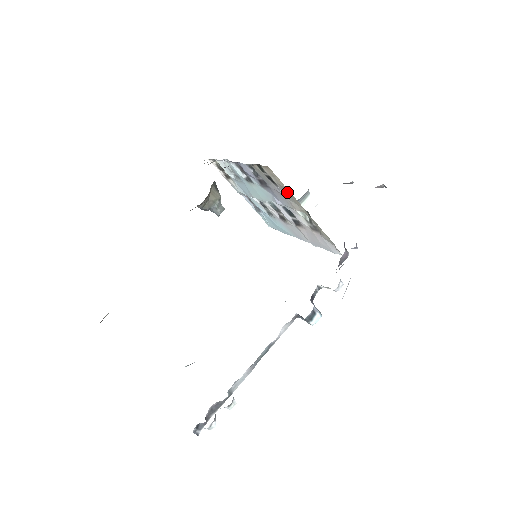
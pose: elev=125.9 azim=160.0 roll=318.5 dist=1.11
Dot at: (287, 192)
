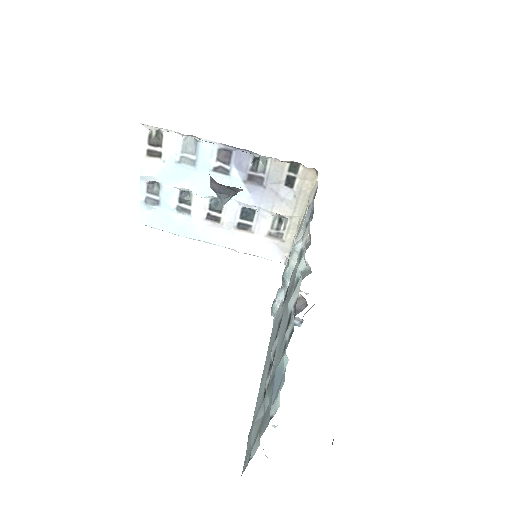
Dot at: (301, 197)
